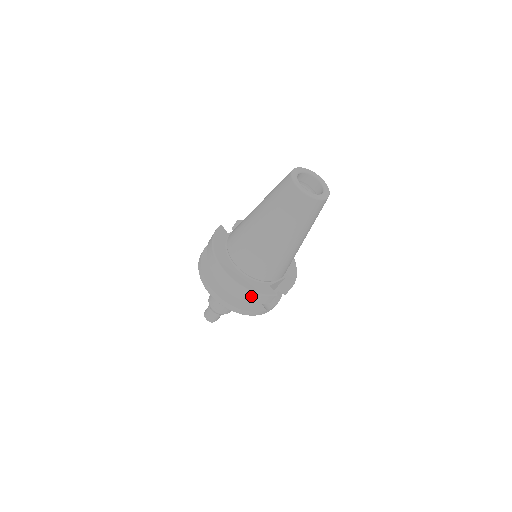
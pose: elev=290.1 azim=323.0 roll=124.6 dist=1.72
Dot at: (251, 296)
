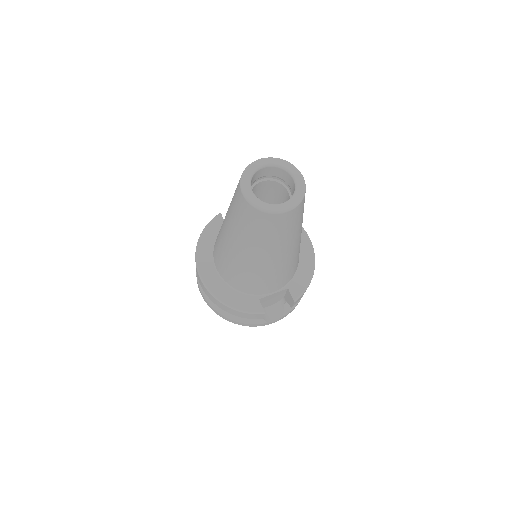
Dot at: (232, 311)
